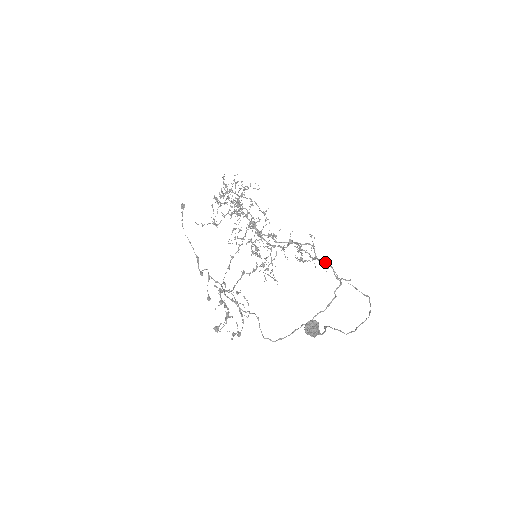
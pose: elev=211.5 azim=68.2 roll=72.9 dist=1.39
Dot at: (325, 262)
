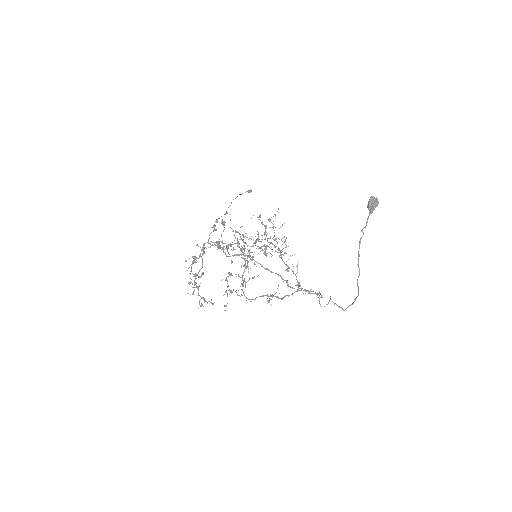
Dot at: (308, 291)
